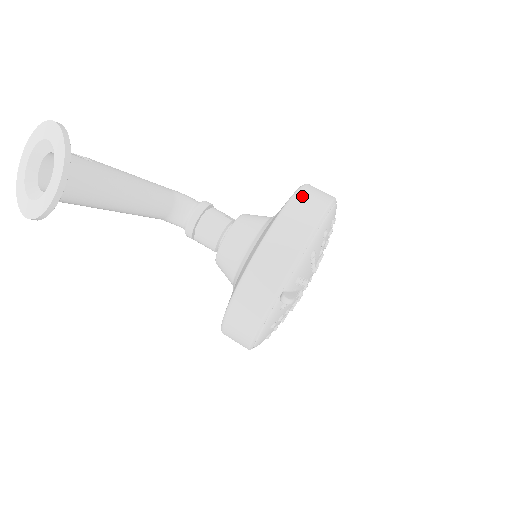
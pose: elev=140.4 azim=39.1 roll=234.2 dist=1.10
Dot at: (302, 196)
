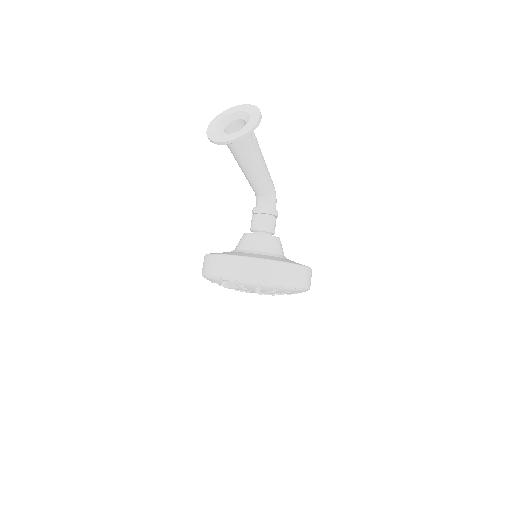
Dot at: (290, 268)
